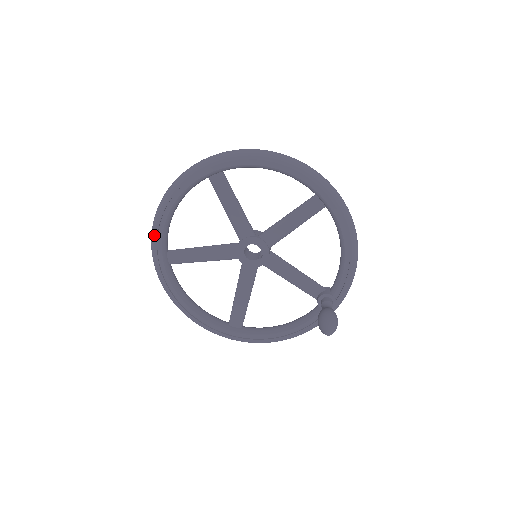
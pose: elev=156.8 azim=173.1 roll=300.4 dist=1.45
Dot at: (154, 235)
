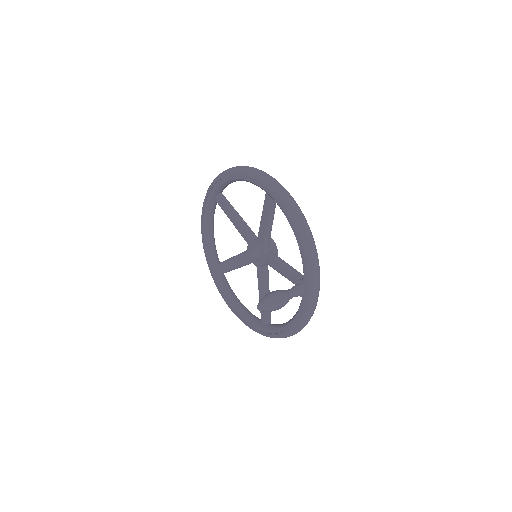
Dot at: (204, 252)
